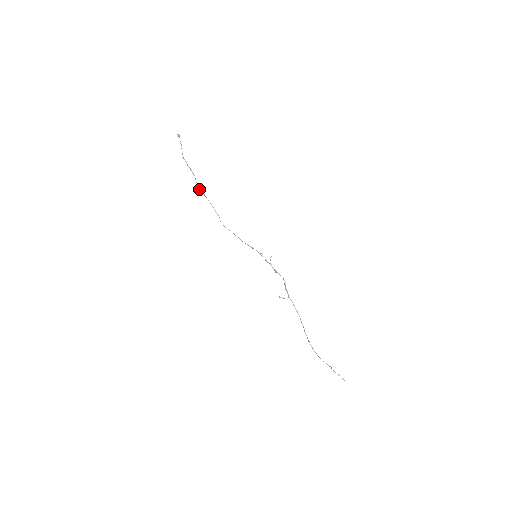
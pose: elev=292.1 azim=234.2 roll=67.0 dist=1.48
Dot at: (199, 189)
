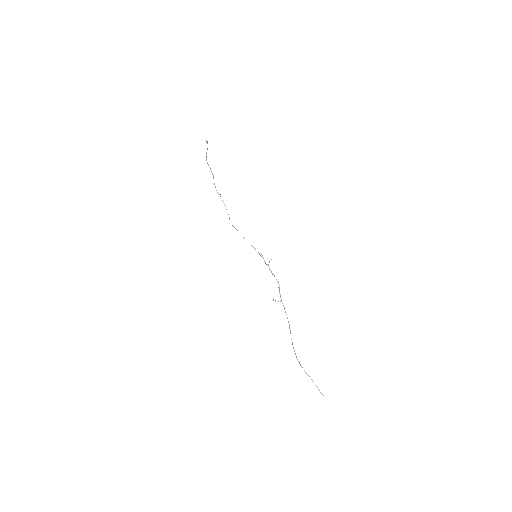
Dot at: occluded
